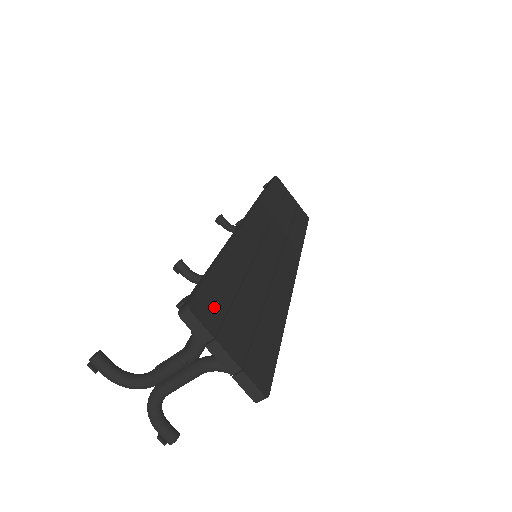
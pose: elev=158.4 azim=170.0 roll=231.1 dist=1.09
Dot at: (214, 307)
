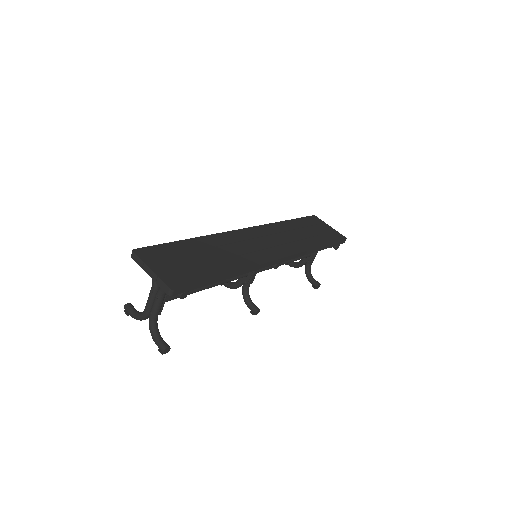
Dot at: (156, 254)
